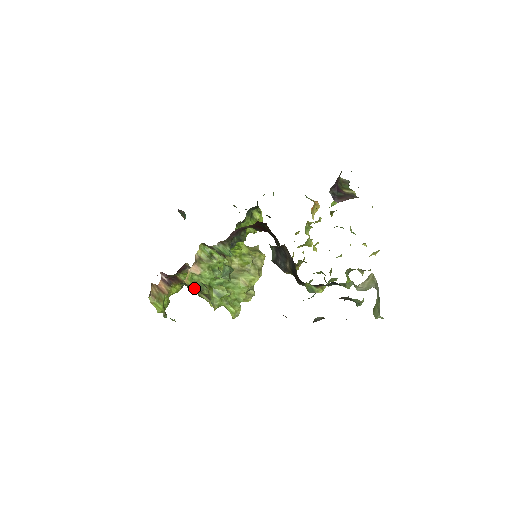
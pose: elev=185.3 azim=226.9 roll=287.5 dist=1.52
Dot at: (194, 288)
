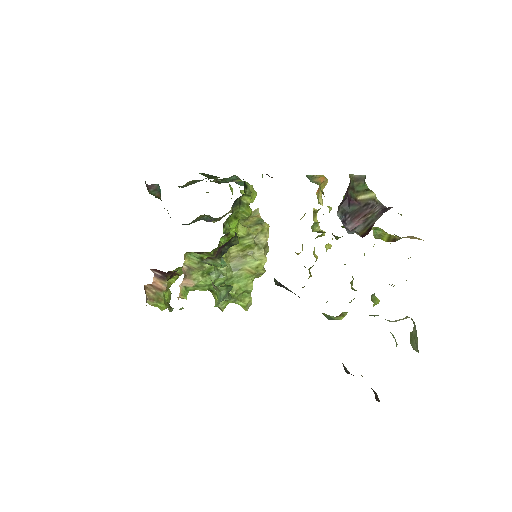
Dot at: occluded
